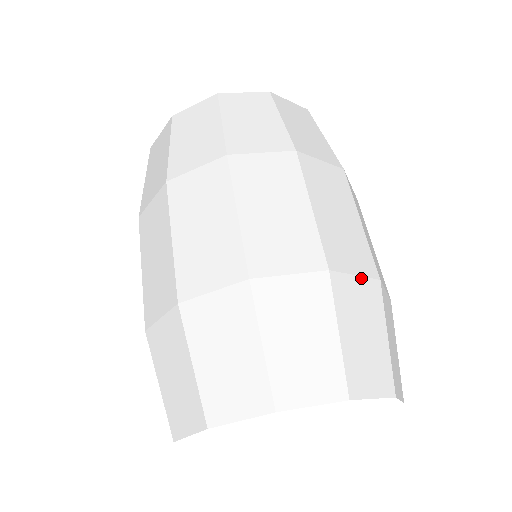
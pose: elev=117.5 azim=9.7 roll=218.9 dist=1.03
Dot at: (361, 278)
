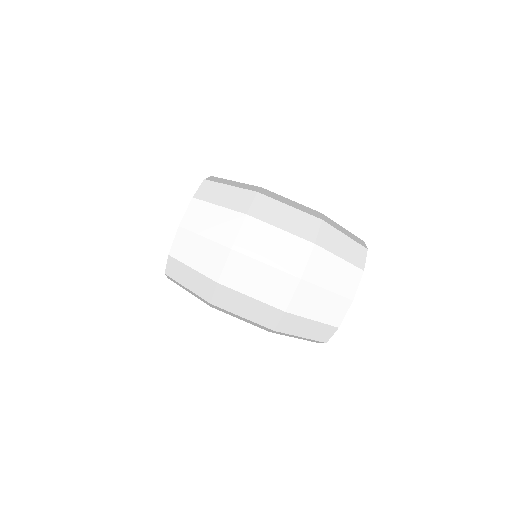
Dot at: (320, 230)
